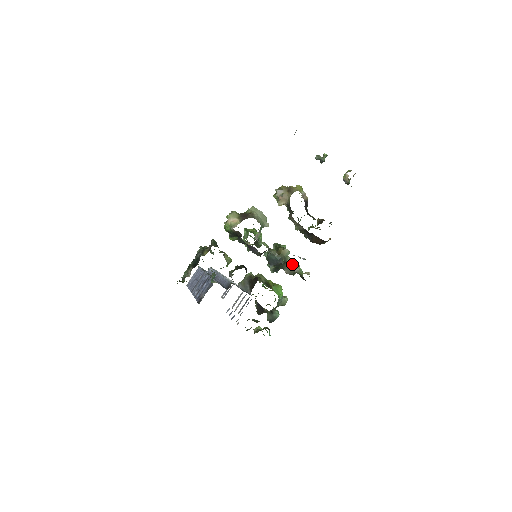
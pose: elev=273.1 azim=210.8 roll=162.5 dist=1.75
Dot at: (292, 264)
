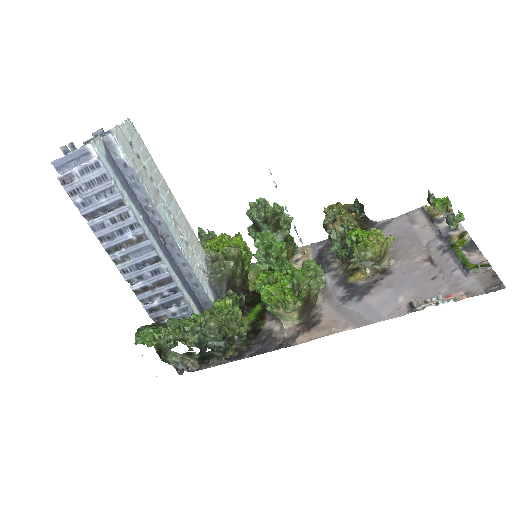
Dot at: occluded
